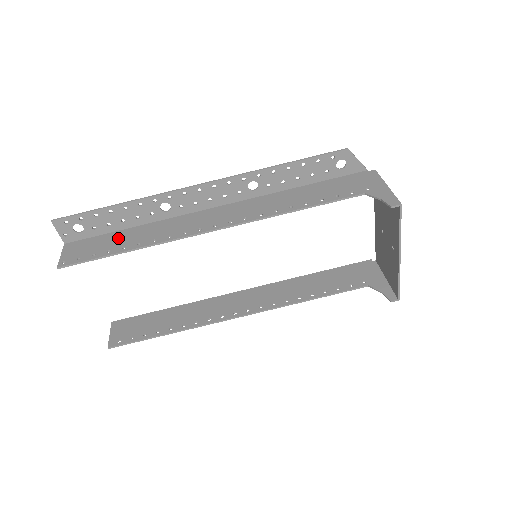
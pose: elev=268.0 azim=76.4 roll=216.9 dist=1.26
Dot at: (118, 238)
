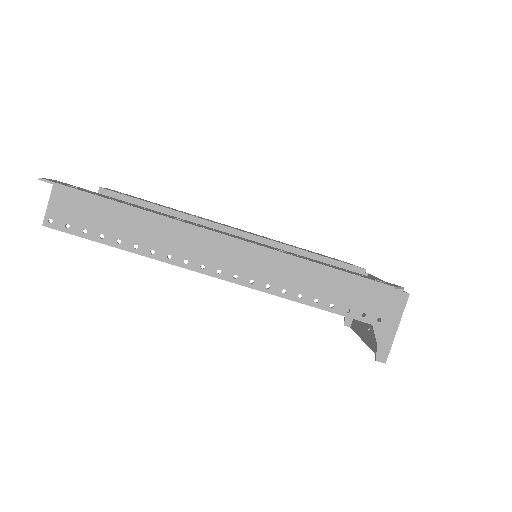
Dot at: (116, 218)
